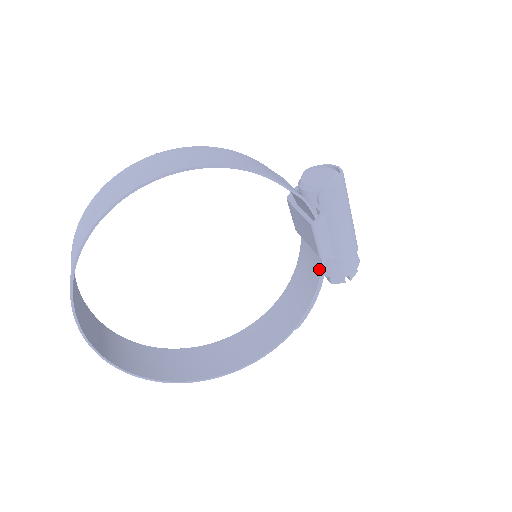
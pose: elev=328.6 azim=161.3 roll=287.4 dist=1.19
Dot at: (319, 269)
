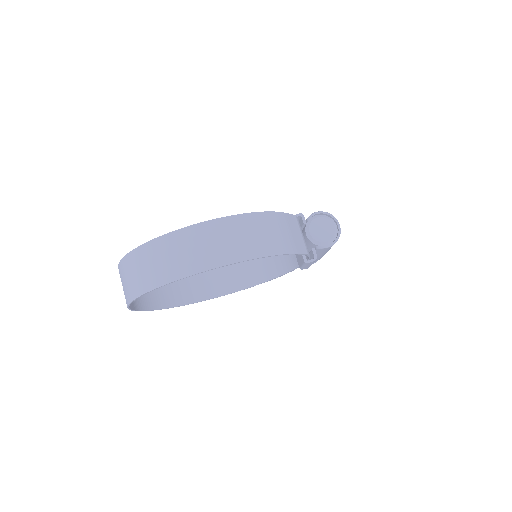
Dot at: (295, 266)
